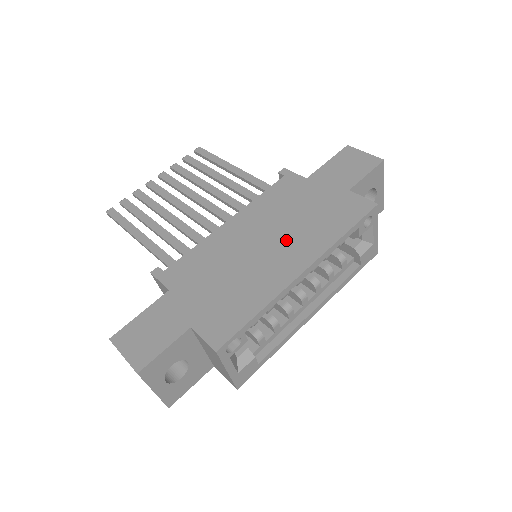
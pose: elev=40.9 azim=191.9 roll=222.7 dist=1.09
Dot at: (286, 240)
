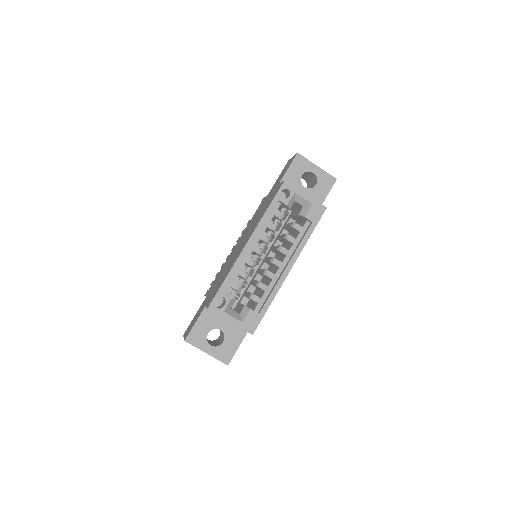
Dot at: (248, 234)
